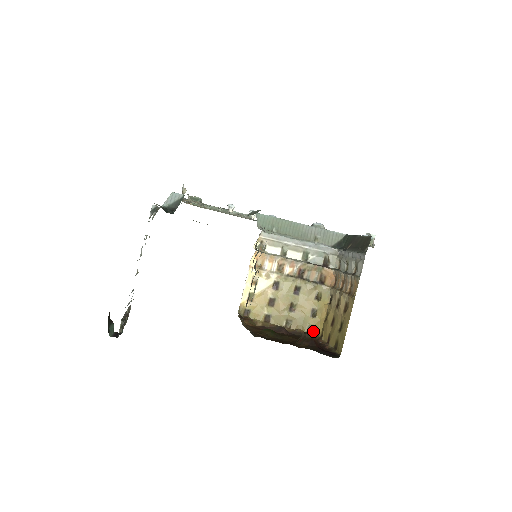
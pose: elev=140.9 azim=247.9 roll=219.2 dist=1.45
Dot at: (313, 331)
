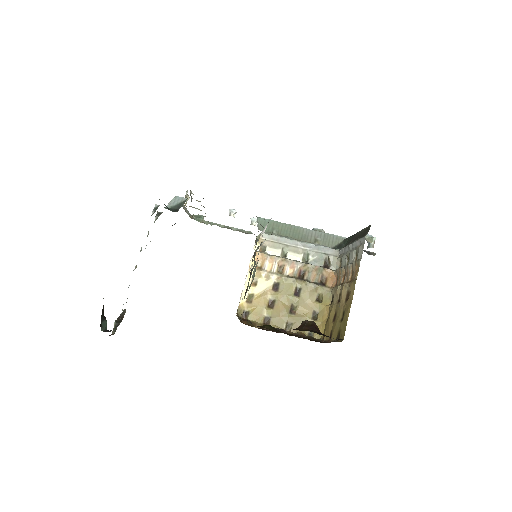
Dot at: (314, 335)
